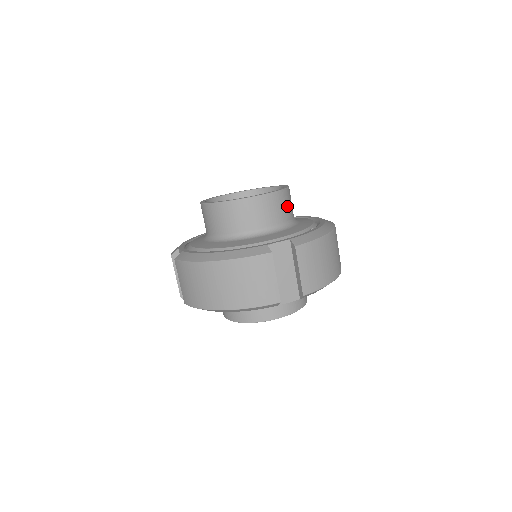
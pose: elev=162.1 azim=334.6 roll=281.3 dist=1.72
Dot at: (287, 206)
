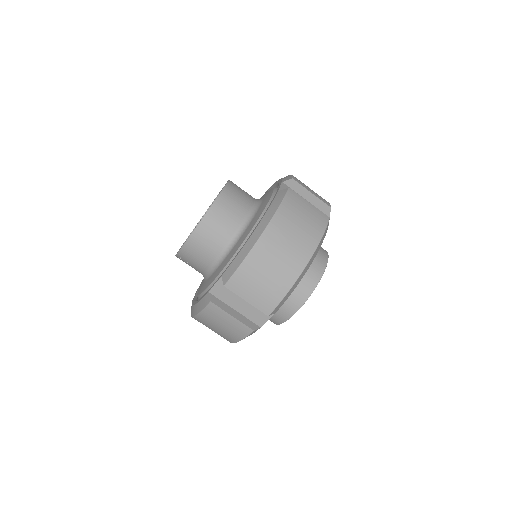
Dot at: occluded
